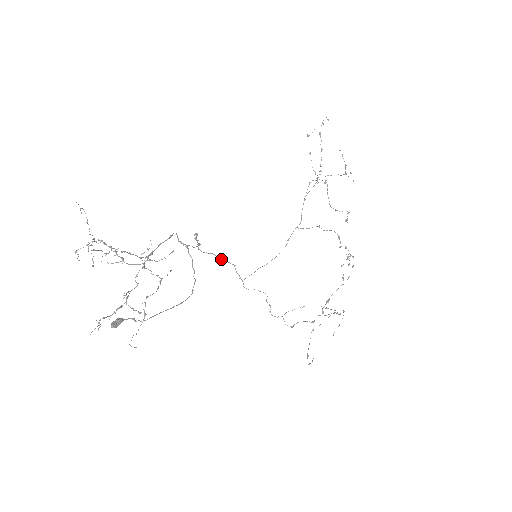
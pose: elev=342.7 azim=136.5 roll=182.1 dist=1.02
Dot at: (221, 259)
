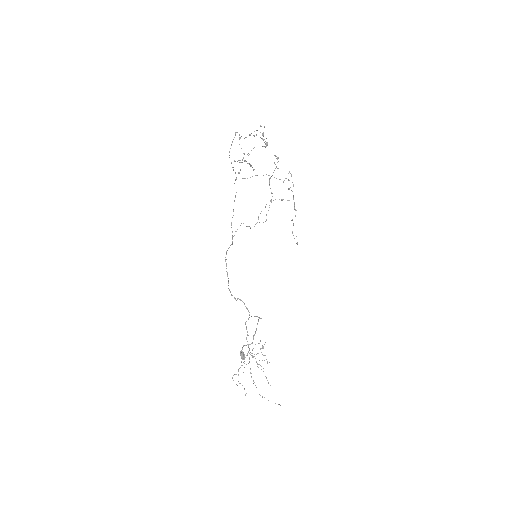
Dot at: (225, 261)
